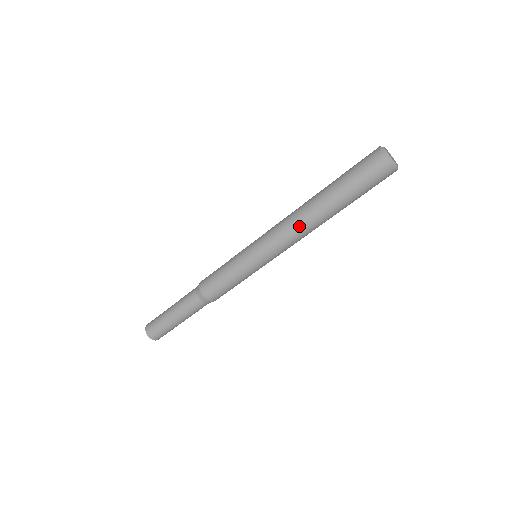
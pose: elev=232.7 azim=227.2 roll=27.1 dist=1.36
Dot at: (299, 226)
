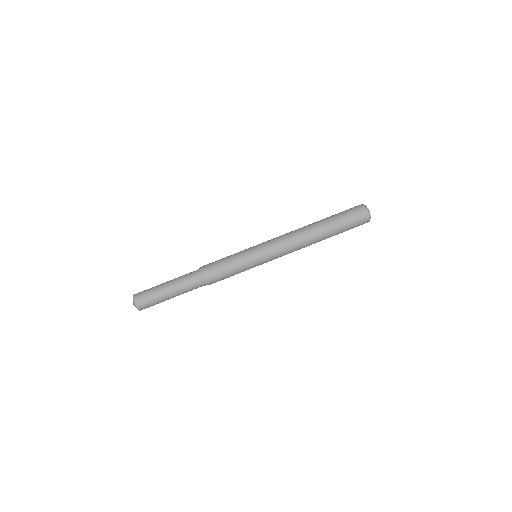
Dot at: (300, 241)
